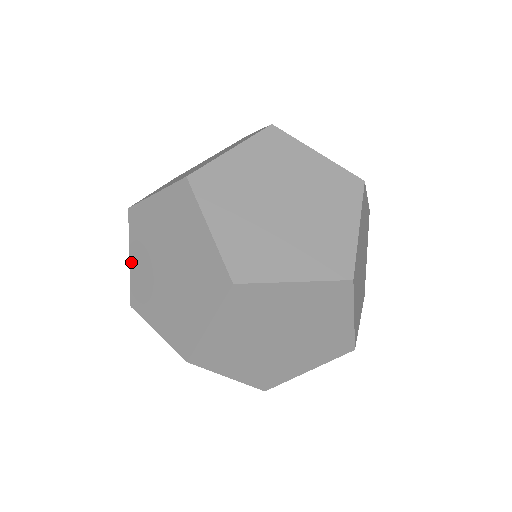
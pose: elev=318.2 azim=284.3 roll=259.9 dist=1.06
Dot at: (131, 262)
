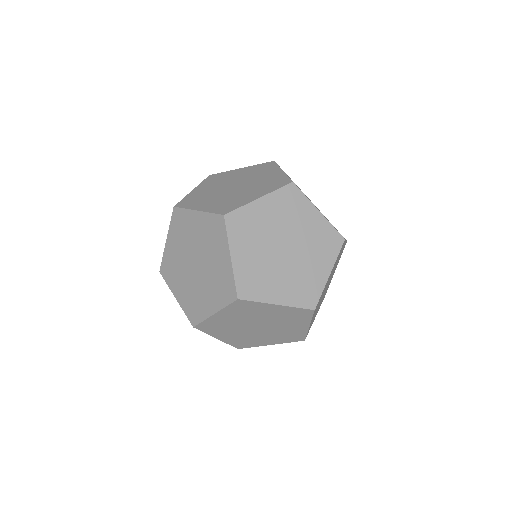
Dot at: (220, 339)
